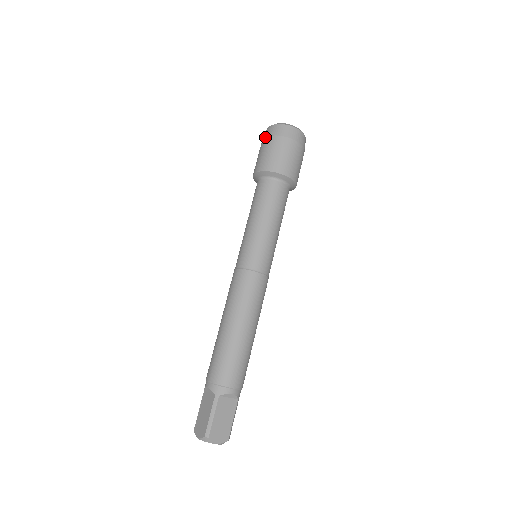
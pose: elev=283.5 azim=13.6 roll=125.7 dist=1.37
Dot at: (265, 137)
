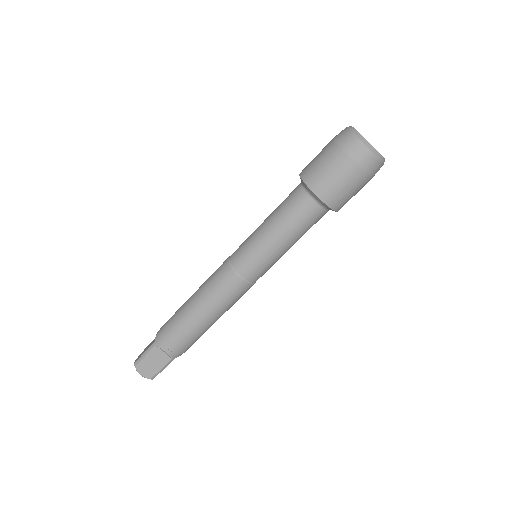
Dot at: (333, 138)
